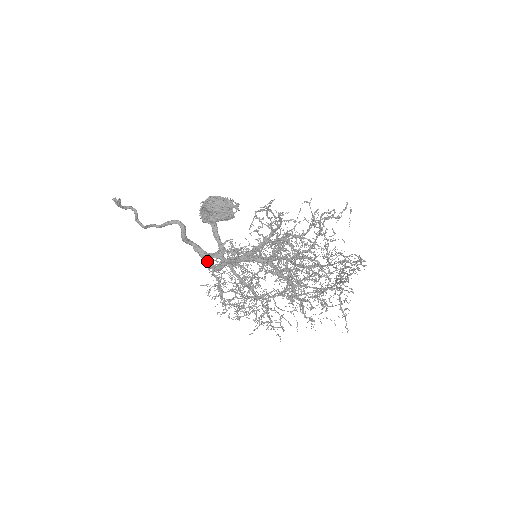
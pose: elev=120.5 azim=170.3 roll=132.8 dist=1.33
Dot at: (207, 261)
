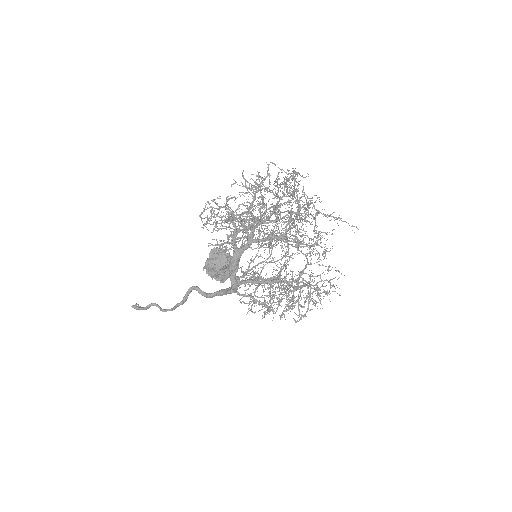
Dot at: (228, 291)
